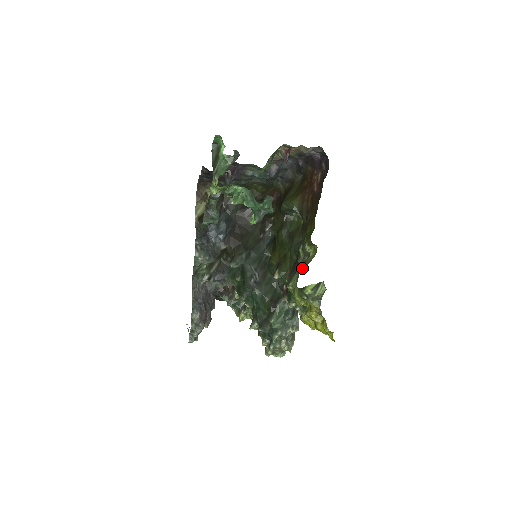
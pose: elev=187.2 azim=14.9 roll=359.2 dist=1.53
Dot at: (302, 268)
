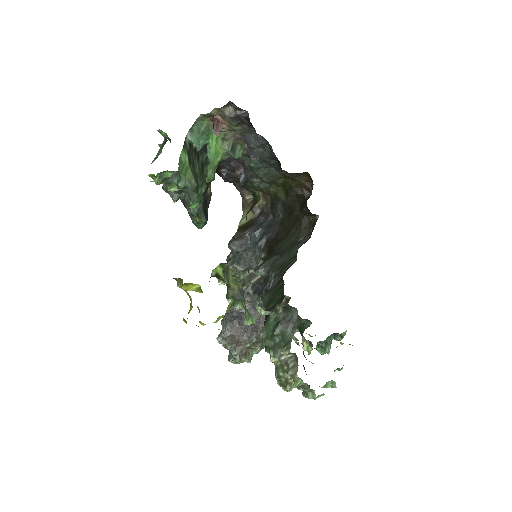
Dot at: occluded
